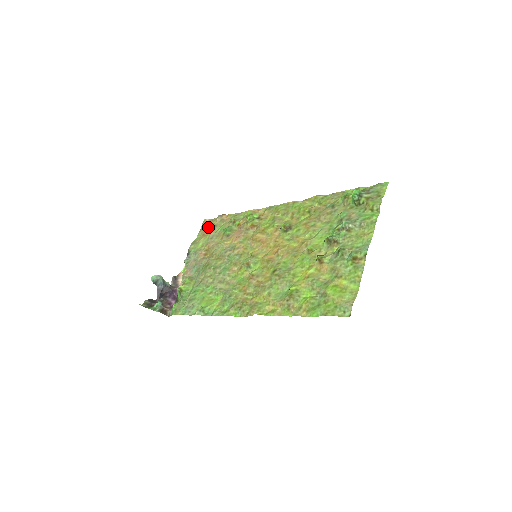
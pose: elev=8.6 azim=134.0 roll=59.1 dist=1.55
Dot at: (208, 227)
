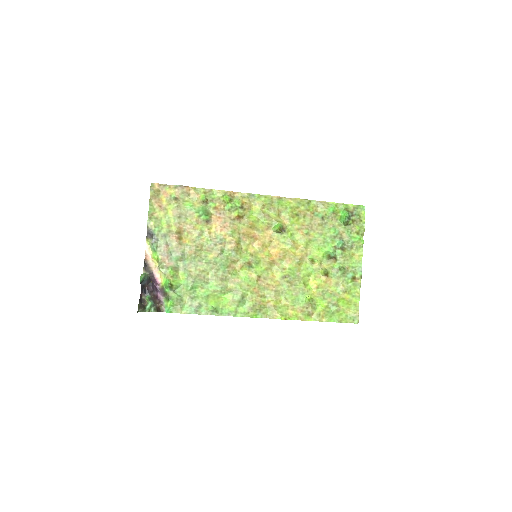
Dot at: (162, 196)
